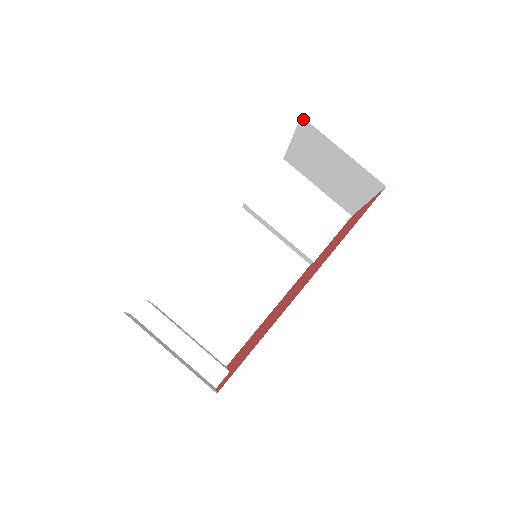
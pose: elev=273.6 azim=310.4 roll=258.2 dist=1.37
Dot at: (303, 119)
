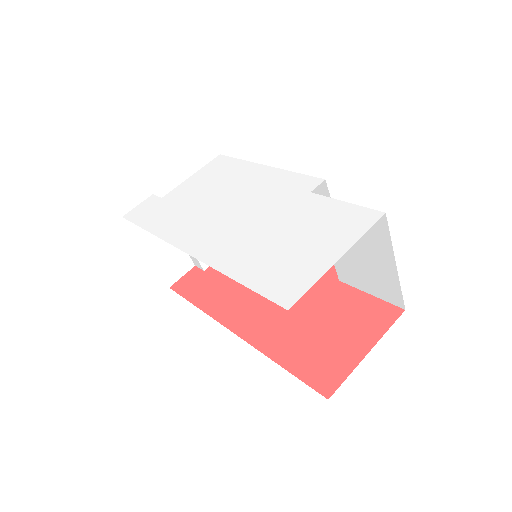
Dot at: occluded
